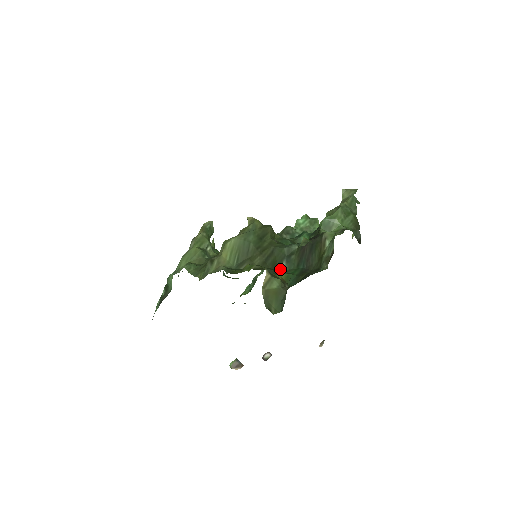
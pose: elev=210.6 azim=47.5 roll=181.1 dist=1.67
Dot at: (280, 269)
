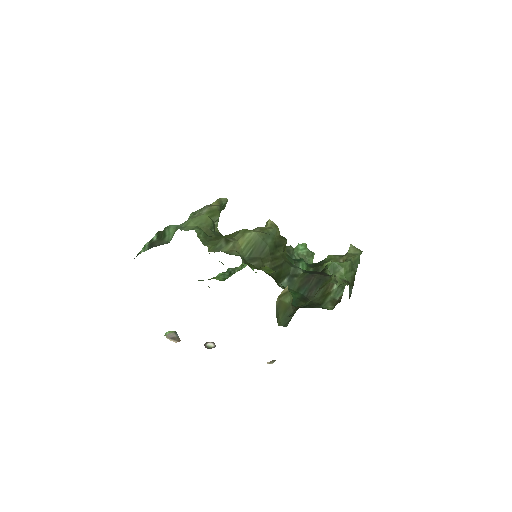
Dot at: (281, 283)
